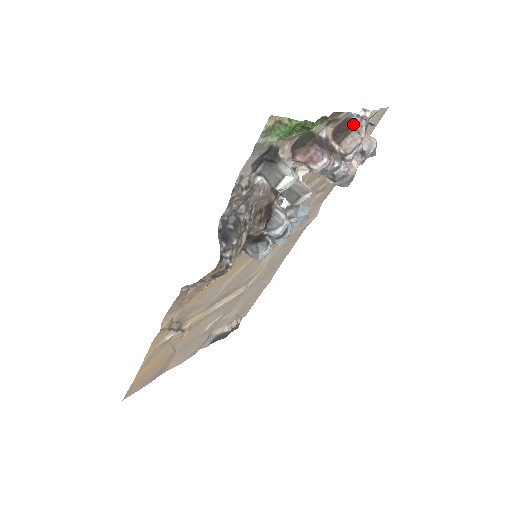
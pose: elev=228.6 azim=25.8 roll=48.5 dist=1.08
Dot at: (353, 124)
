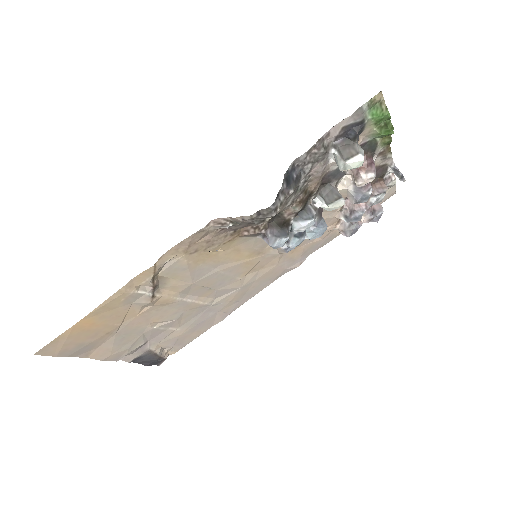
Dot at: (384, 176)
